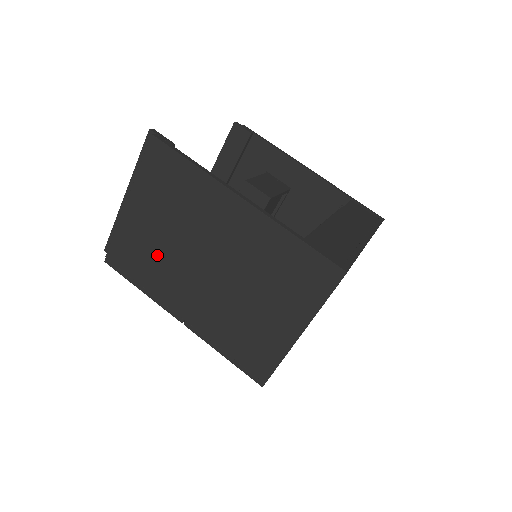
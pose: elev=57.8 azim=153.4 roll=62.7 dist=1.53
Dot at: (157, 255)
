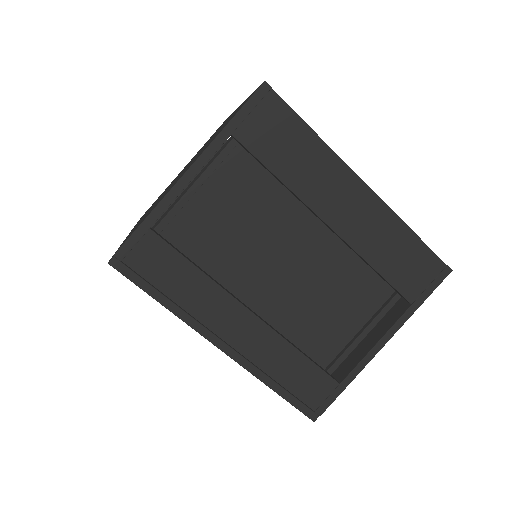
Dot at: occluded
